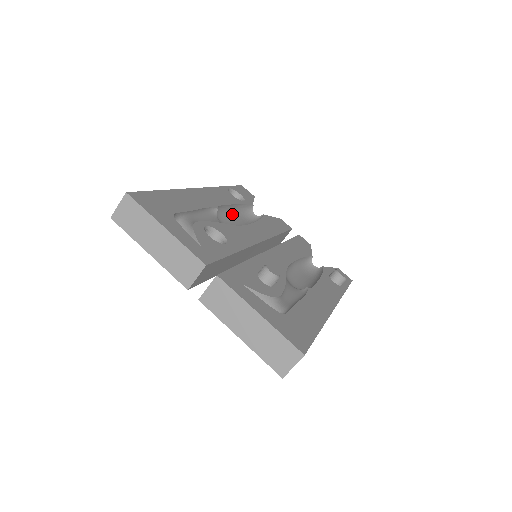
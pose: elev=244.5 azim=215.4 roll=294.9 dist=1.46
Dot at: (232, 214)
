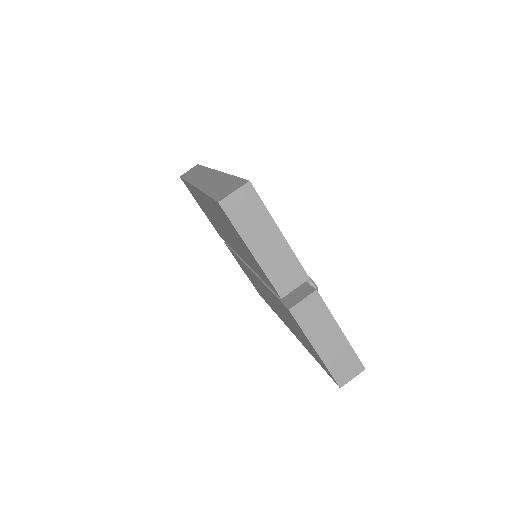
Dot at: occluded
